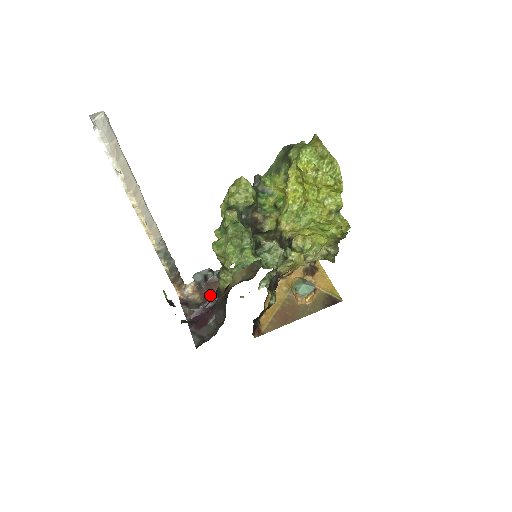
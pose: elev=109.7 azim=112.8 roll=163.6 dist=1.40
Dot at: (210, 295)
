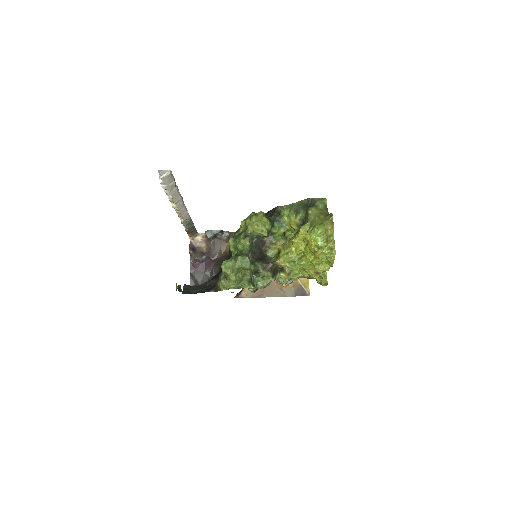
Dot at: (214, 250)
